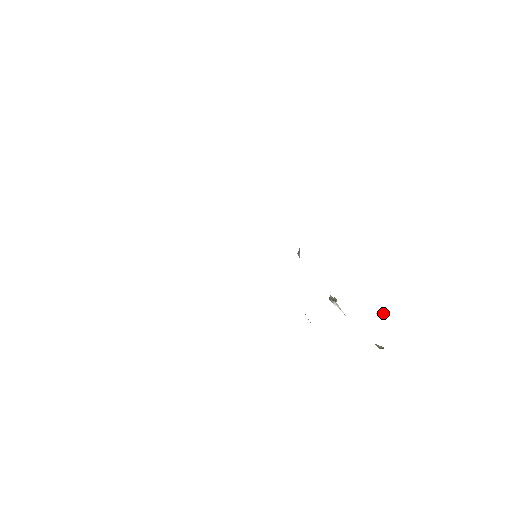
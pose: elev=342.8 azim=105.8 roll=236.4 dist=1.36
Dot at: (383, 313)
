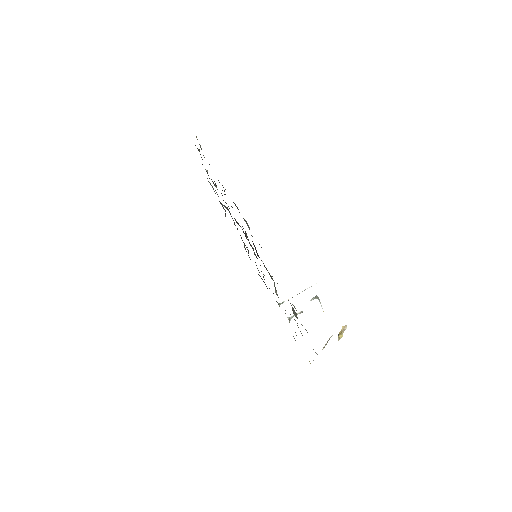
Dot at: (338, 336)
